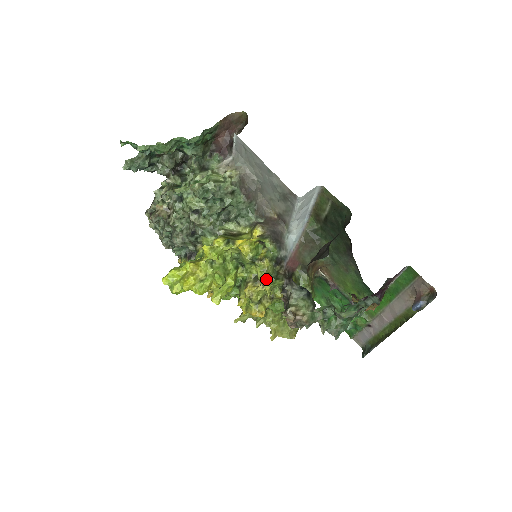
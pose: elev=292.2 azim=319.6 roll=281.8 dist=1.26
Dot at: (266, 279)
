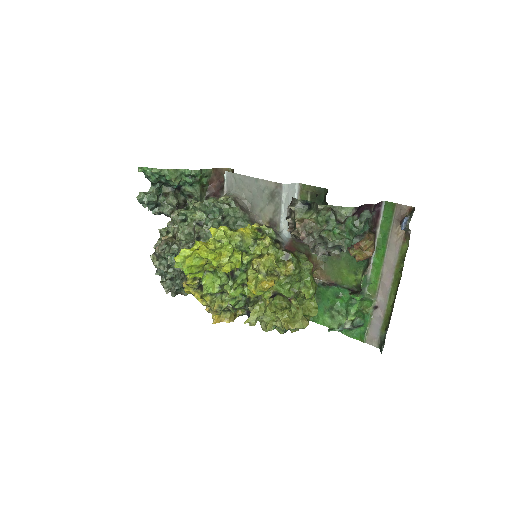
Dot at: (270, 247)
